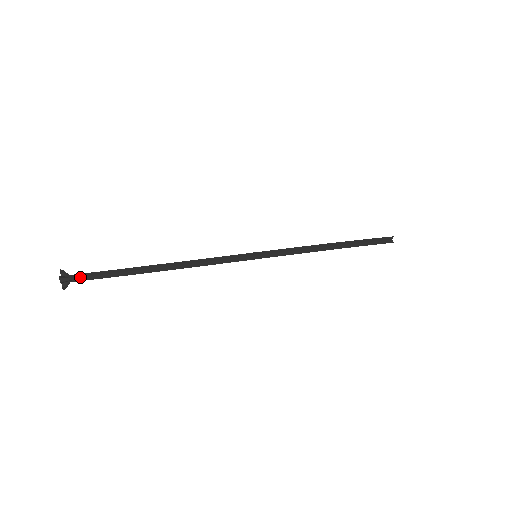
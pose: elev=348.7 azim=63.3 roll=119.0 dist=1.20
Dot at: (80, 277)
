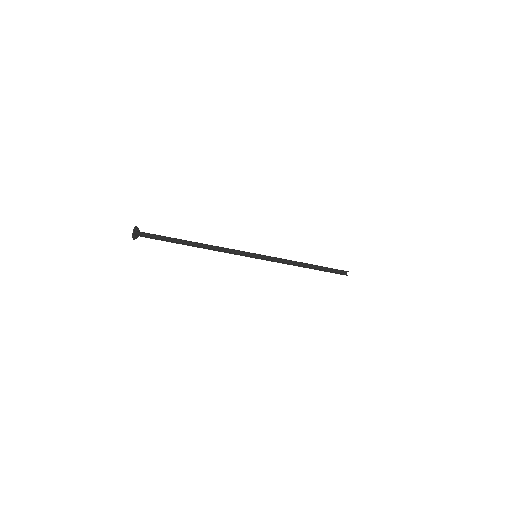
Dot at: (145, 236)
